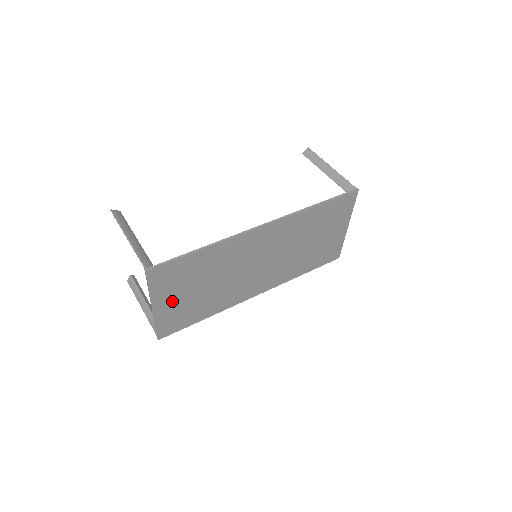
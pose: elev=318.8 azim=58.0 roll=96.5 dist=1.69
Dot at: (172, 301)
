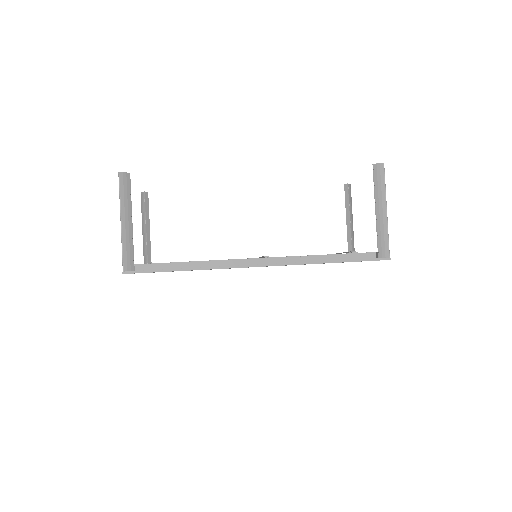
Dot at: occluded
